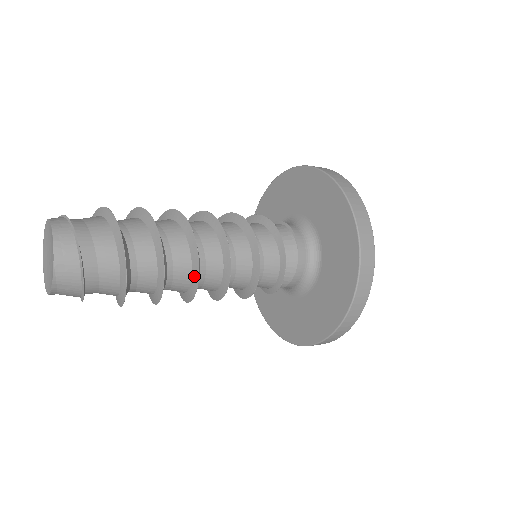
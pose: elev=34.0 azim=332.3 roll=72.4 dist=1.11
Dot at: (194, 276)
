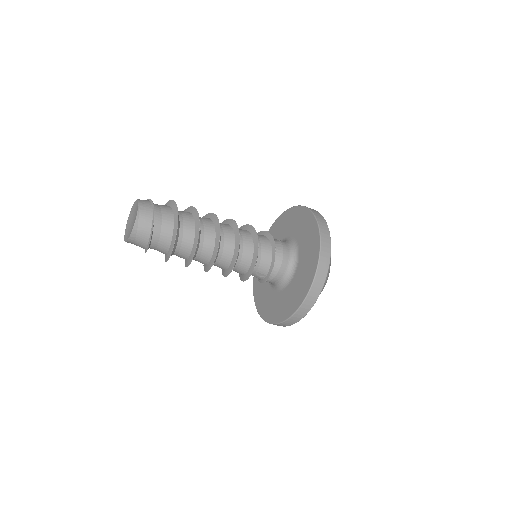
Dot at: (217, 232)
